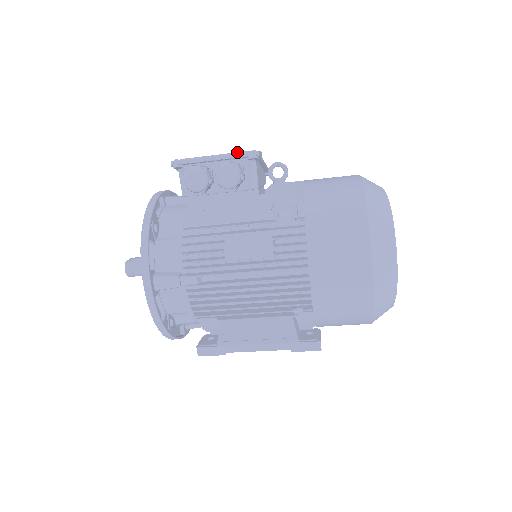
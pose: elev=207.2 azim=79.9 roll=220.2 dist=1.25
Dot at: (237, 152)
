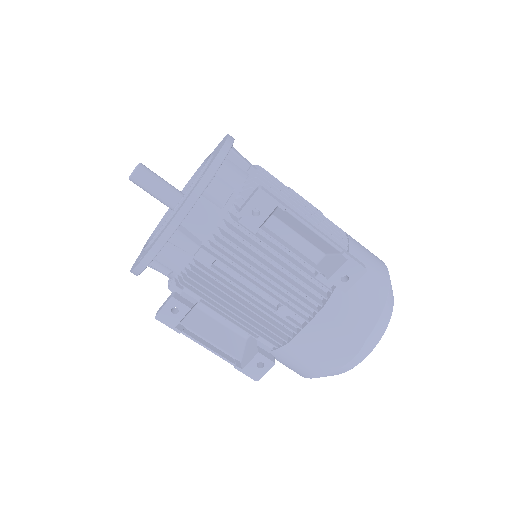
Dot at: occluded
